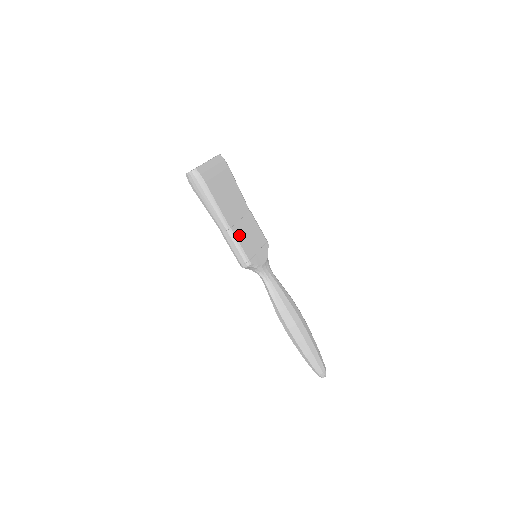
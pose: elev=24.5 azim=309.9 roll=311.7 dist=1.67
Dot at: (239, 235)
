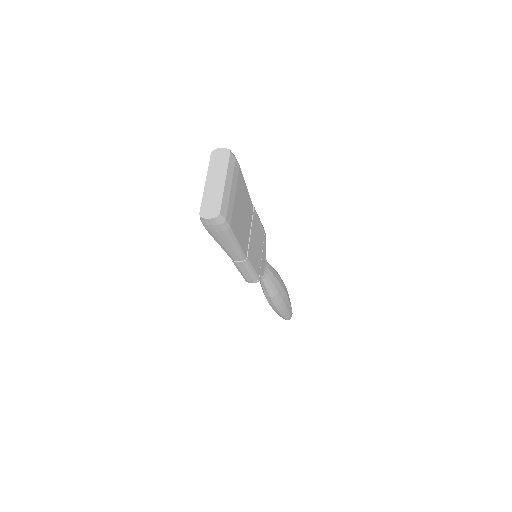
Dot at: (252, 257)
